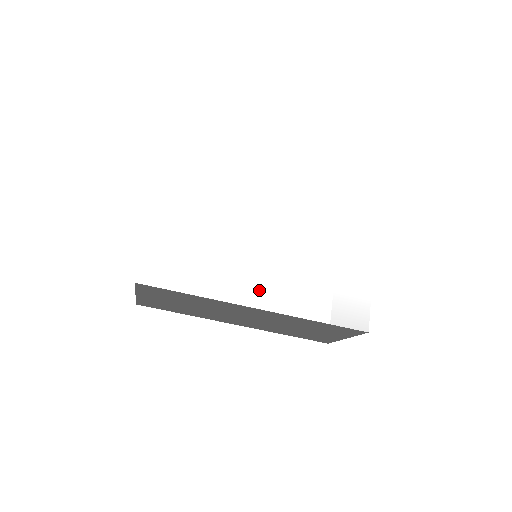
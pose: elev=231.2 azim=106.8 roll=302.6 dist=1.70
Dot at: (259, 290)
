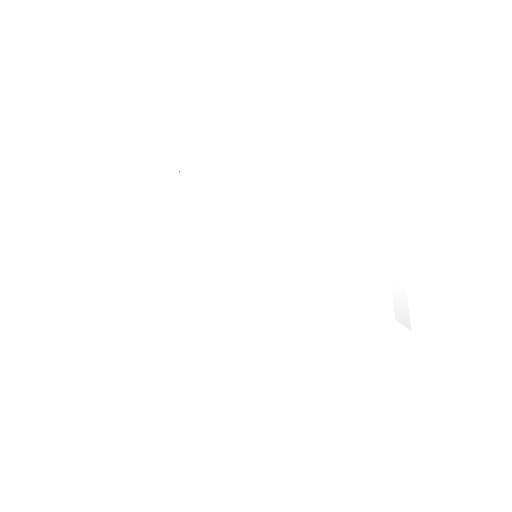
Dot at: (247, 319)
